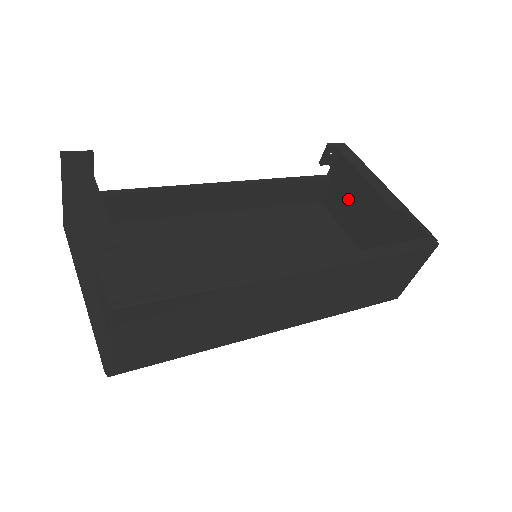
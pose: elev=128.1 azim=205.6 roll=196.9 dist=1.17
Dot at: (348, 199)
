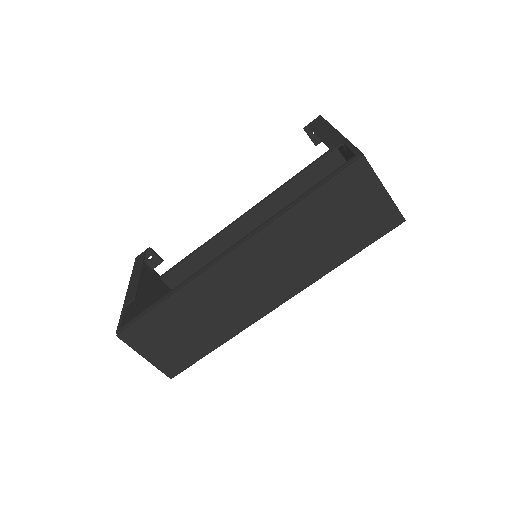
Dot at: (346, 157)
